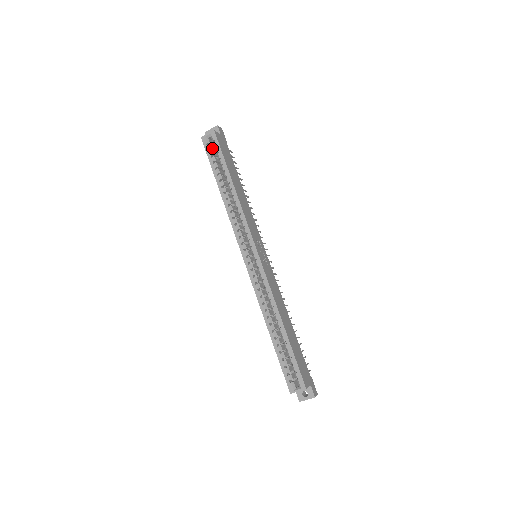
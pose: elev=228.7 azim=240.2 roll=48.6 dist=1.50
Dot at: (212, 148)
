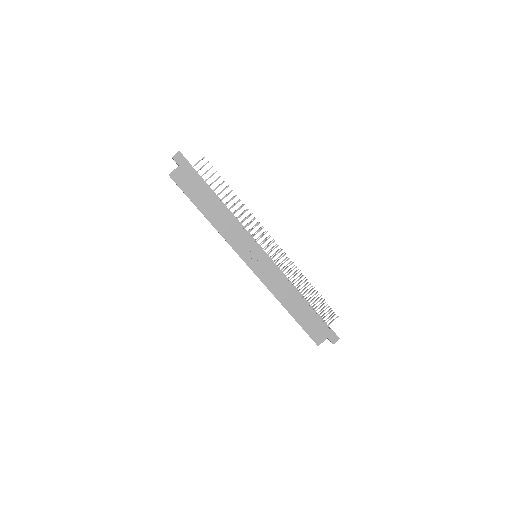
Dot at: occluded
